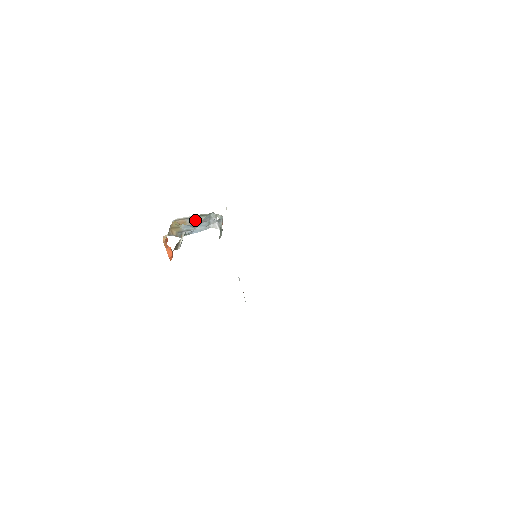
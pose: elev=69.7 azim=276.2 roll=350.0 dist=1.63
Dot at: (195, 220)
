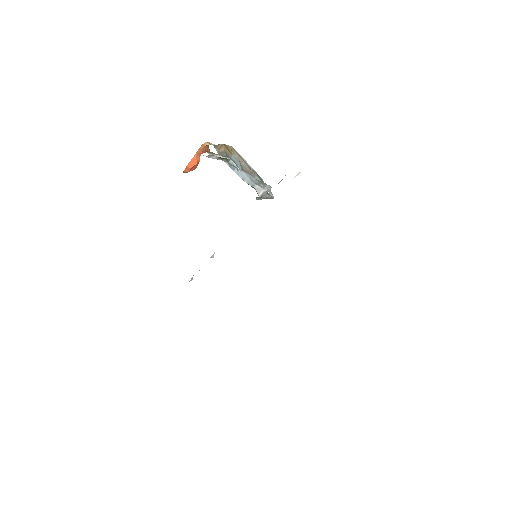
Dot at: (249, 171)
